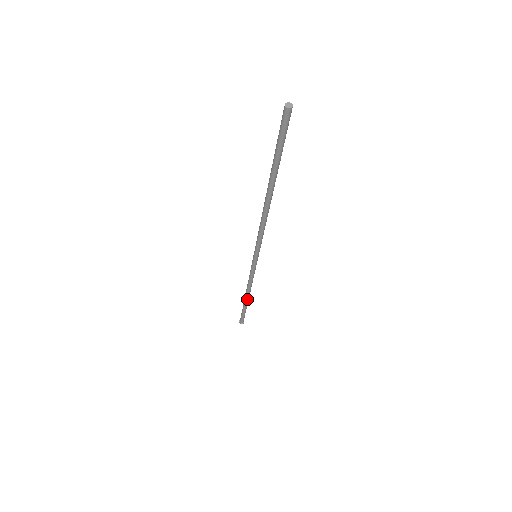
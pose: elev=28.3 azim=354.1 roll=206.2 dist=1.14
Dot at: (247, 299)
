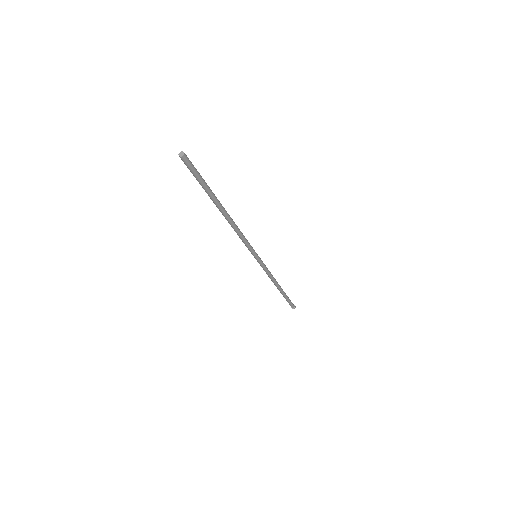
Dot at: (278, 289)
